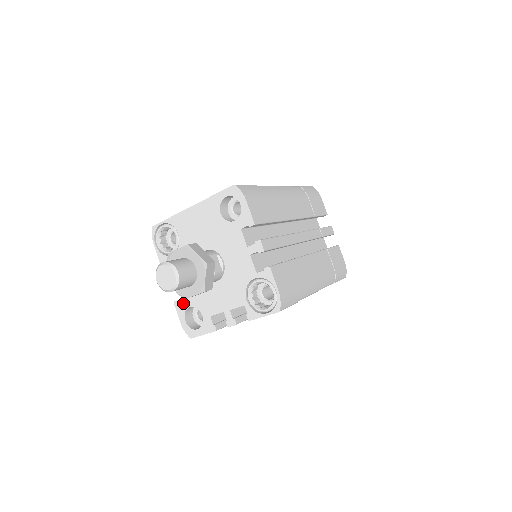
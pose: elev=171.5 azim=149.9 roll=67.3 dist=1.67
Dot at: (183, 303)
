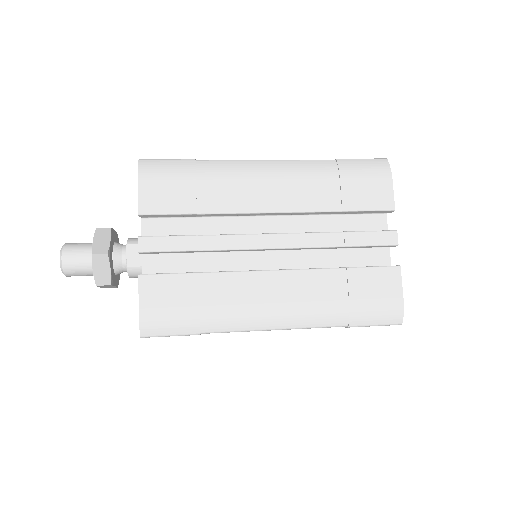
Dot at: occluded
